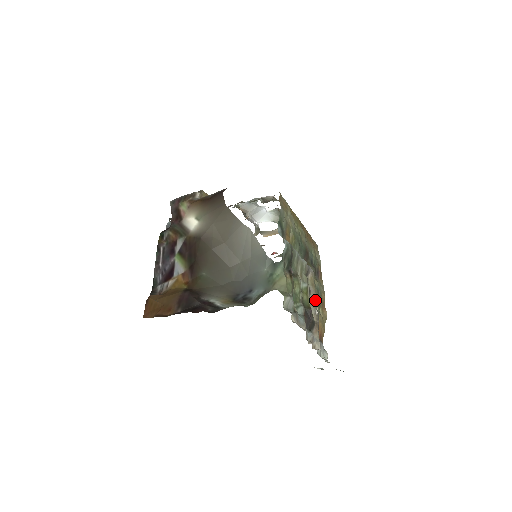
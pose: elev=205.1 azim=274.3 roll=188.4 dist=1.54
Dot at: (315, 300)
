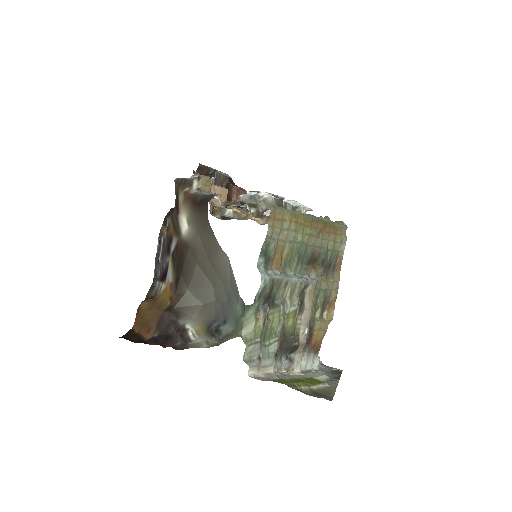
Dot at: (308, 317)
